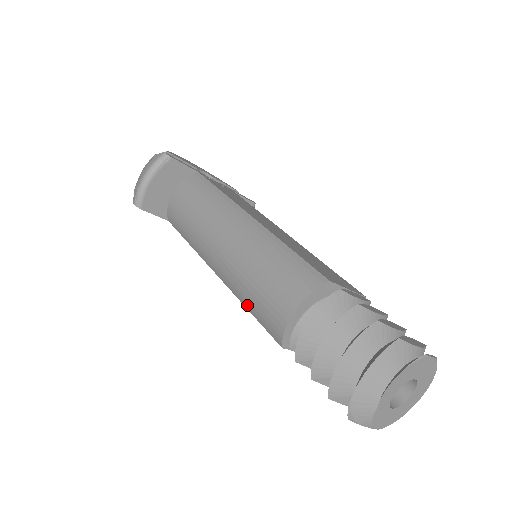
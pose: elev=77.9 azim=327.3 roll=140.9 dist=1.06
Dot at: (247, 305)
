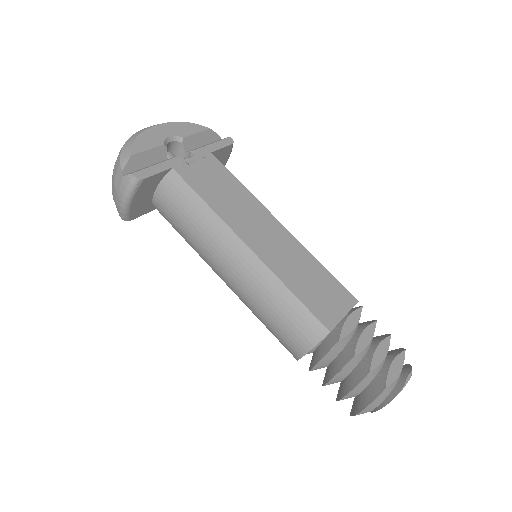
Dot at: occluded
